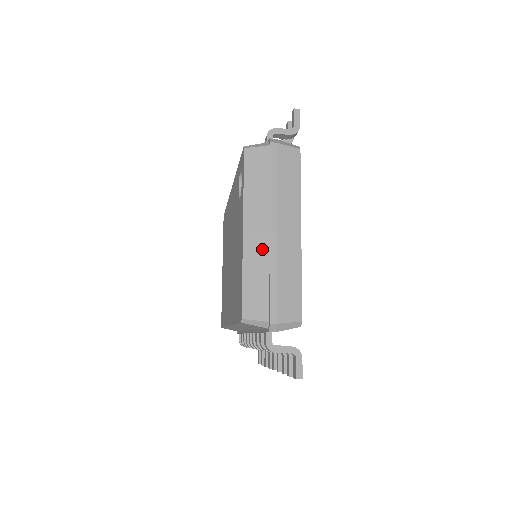
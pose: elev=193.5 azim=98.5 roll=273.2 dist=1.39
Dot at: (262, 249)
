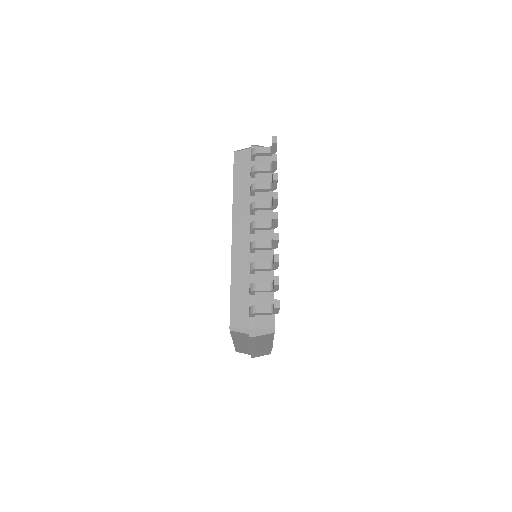
Dot at: (246, 347)
